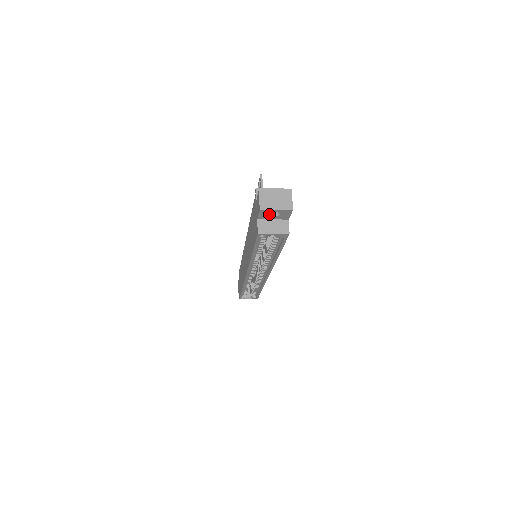
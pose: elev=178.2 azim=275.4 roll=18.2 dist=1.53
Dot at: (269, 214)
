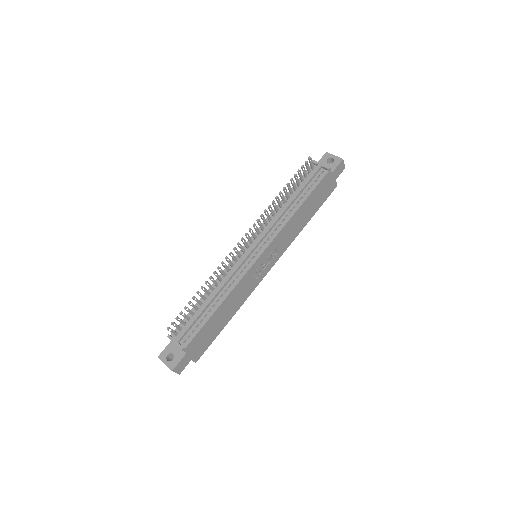
Dot at: occluded
